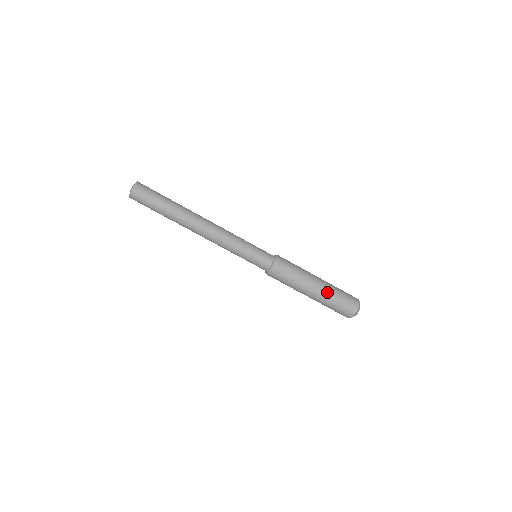
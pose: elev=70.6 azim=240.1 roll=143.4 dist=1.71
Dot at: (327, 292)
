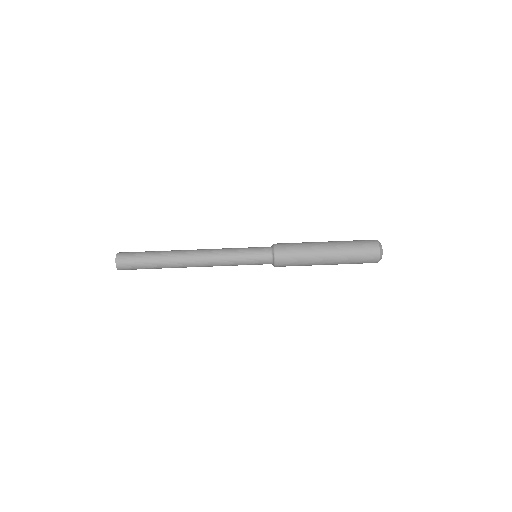
Dot at: (339, 244)
